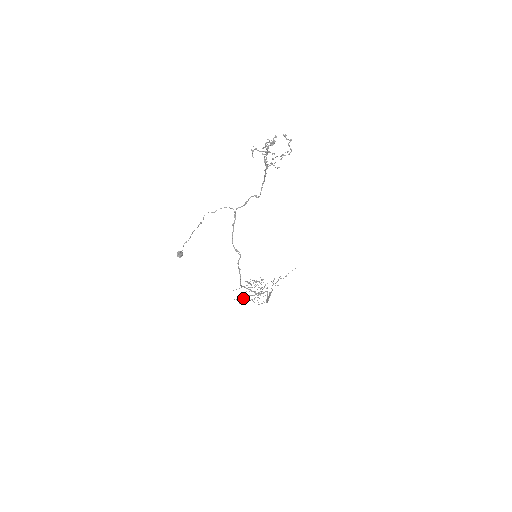
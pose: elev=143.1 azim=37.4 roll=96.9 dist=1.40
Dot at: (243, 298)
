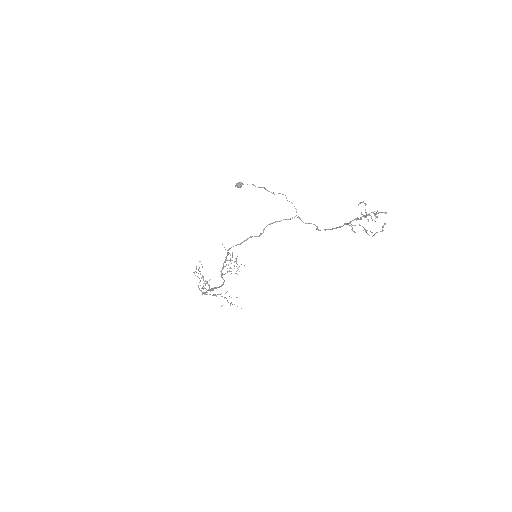
Dot at: (202, 267)
